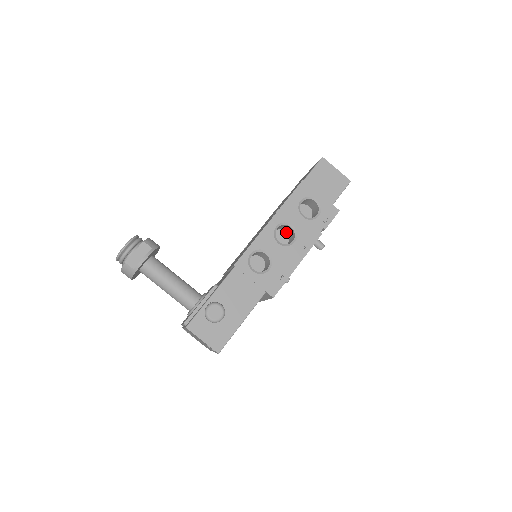
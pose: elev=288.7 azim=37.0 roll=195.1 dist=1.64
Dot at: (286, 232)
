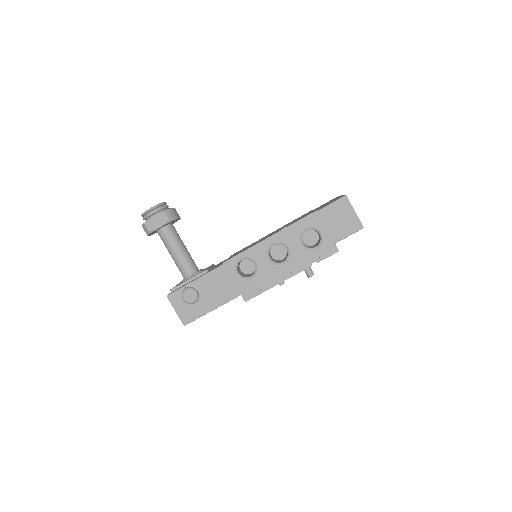
Dot at: occluded
